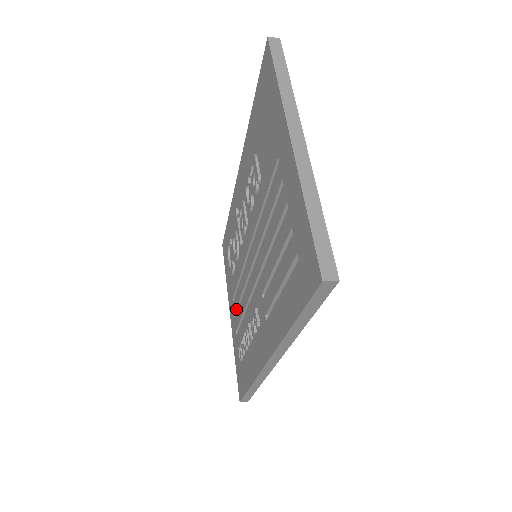
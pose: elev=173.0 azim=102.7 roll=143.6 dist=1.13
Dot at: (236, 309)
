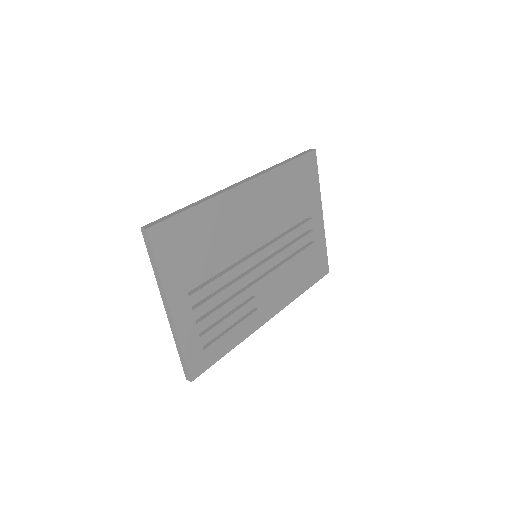
Dot at: occluded
